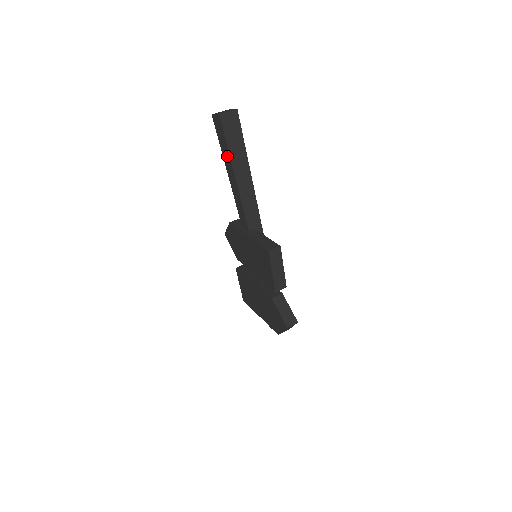
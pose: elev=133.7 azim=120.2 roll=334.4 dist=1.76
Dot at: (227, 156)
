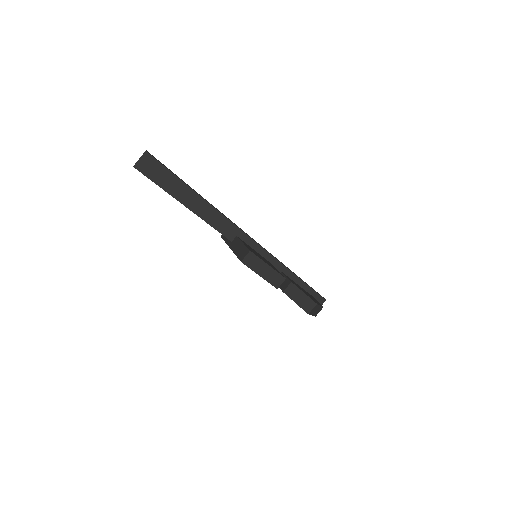
Dot at: occluded
